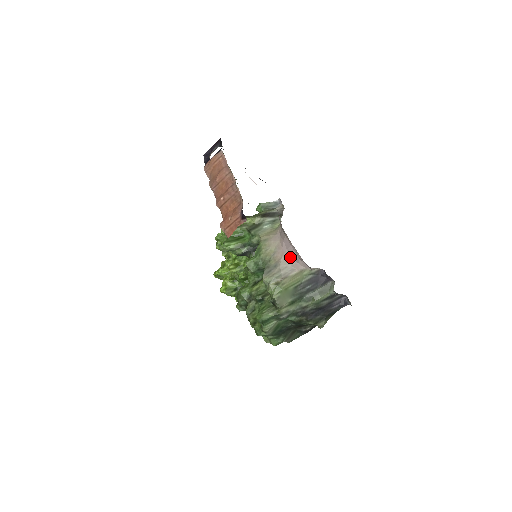
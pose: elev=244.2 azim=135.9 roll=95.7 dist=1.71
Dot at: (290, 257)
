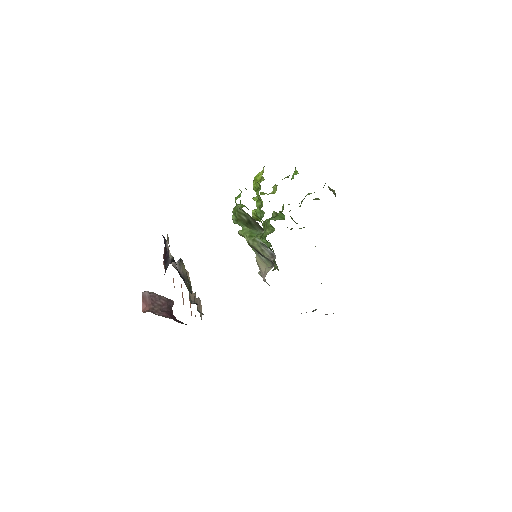
Dot at: occluded
